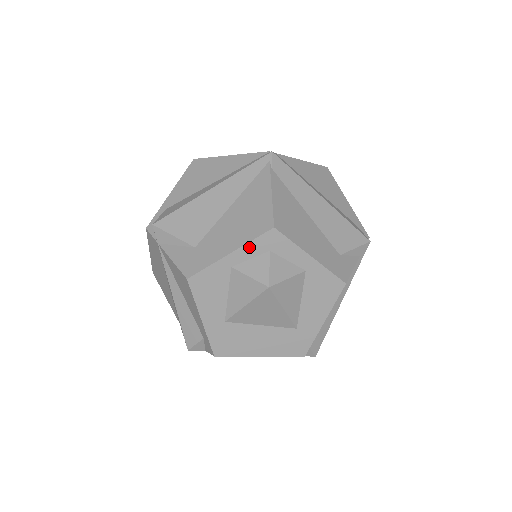
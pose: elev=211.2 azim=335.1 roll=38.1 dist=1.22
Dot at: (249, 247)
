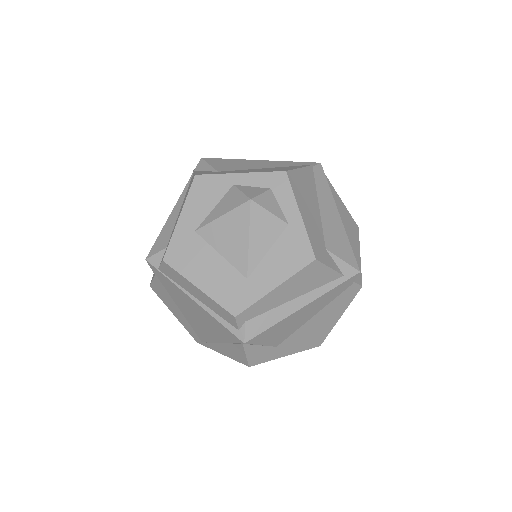
Dot at: (257, 176)
